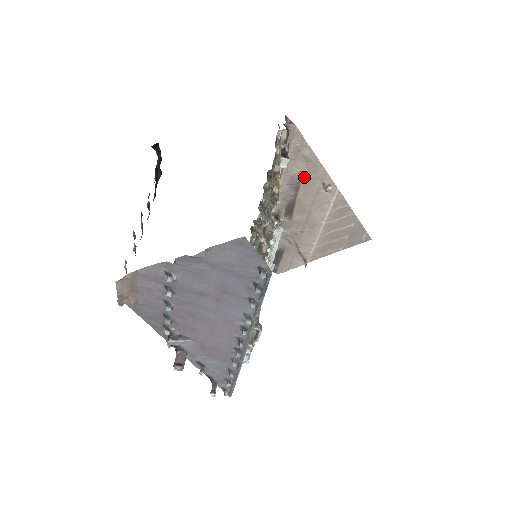
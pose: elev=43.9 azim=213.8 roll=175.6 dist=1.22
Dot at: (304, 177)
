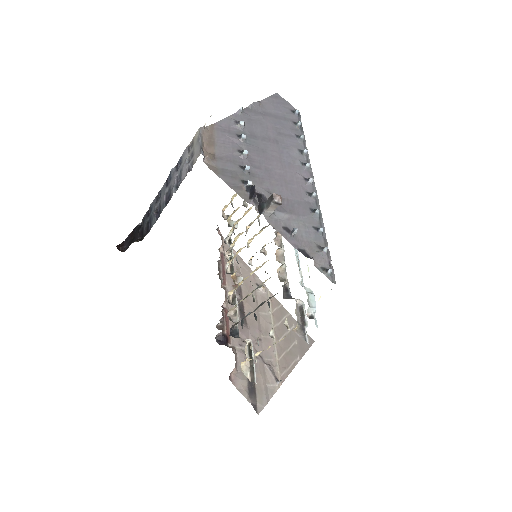
Dot at: occluded
